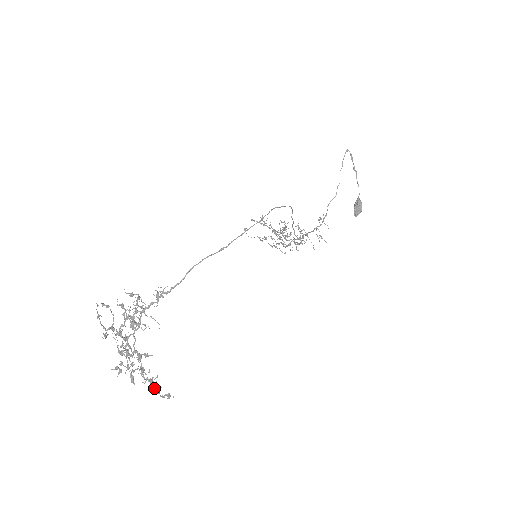
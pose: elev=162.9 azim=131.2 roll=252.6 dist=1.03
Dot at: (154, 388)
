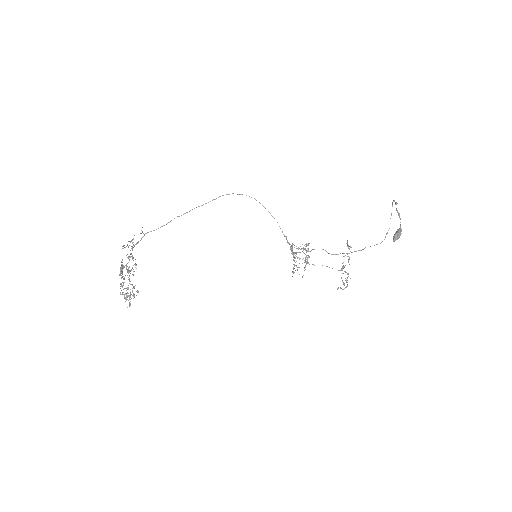
Dot at: (126, 296)
